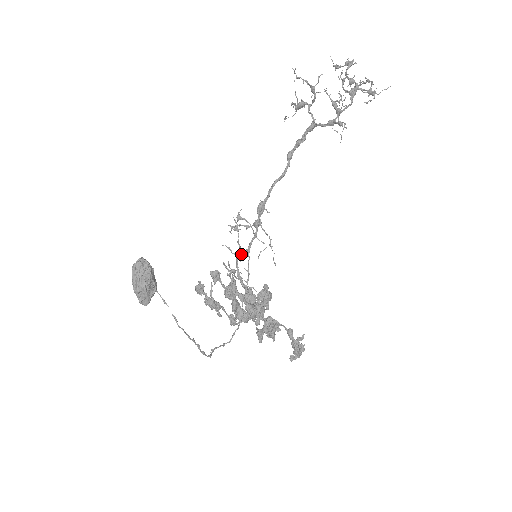
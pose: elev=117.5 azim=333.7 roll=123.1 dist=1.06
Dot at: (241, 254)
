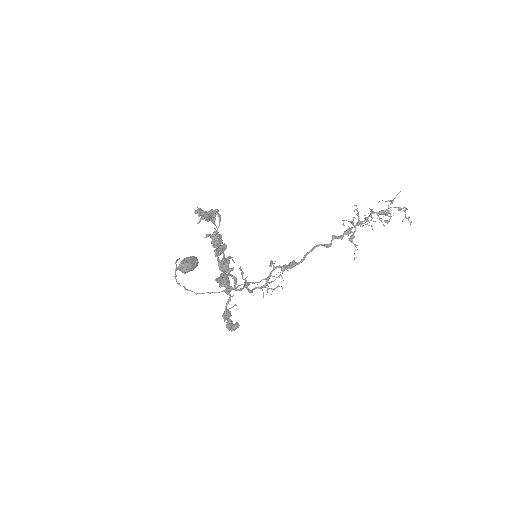
Dot at: (265, 285)
